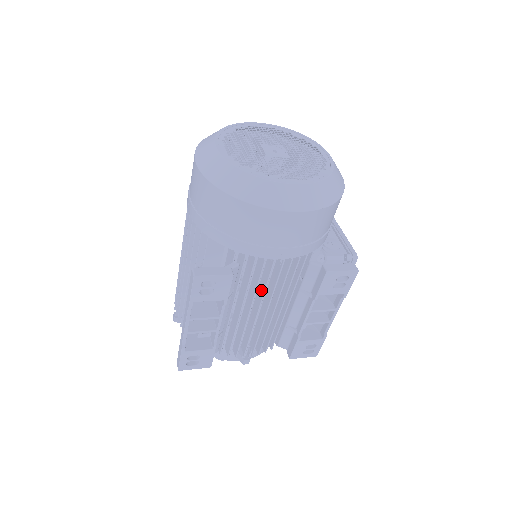
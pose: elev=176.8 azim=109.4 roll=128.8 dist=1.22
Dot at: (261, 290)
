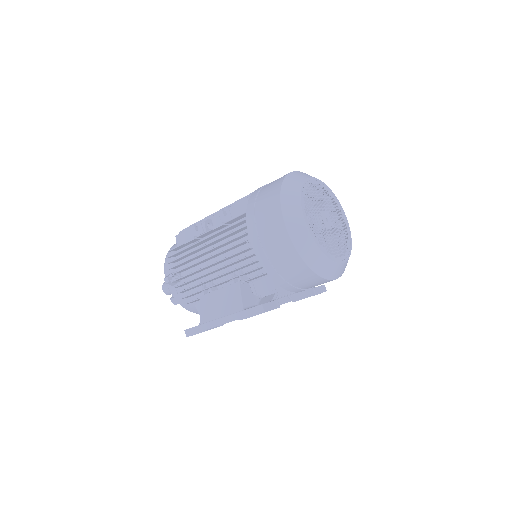
Dot at: occluded
